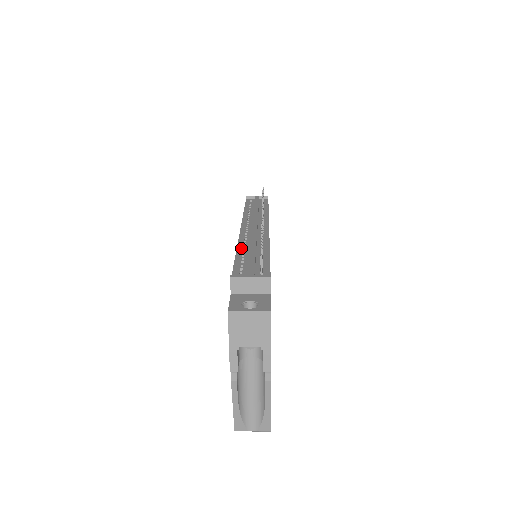
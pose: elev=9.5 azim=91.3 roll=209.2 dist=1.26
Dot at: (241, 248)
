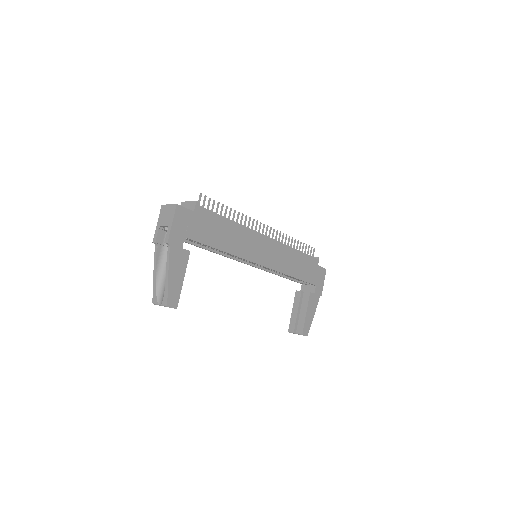
Dot at: occluded
